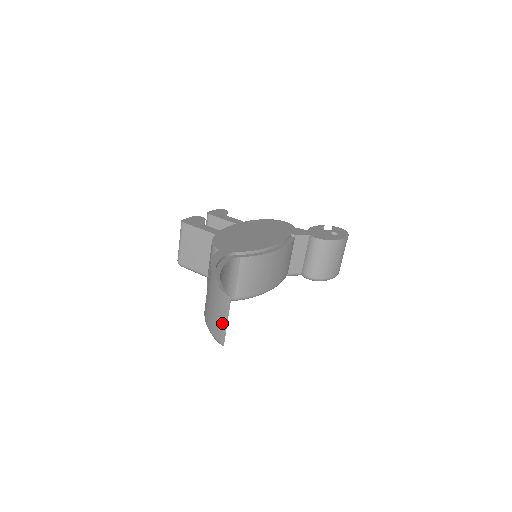
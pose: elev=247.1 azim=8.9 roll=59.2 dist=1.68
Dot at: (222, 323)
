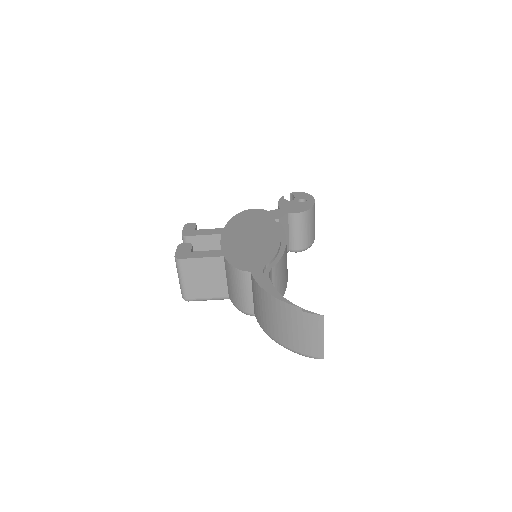
Dot at: (316, 341)
